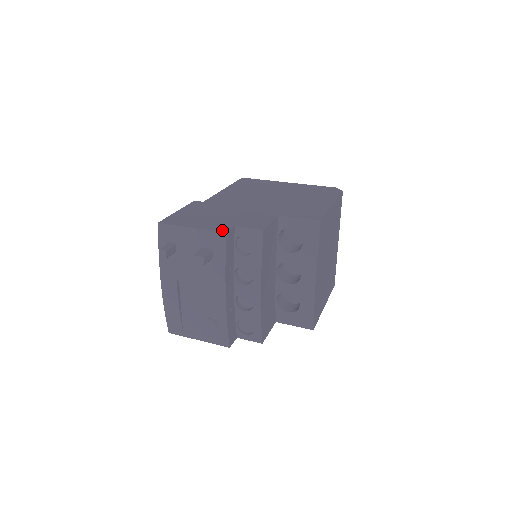
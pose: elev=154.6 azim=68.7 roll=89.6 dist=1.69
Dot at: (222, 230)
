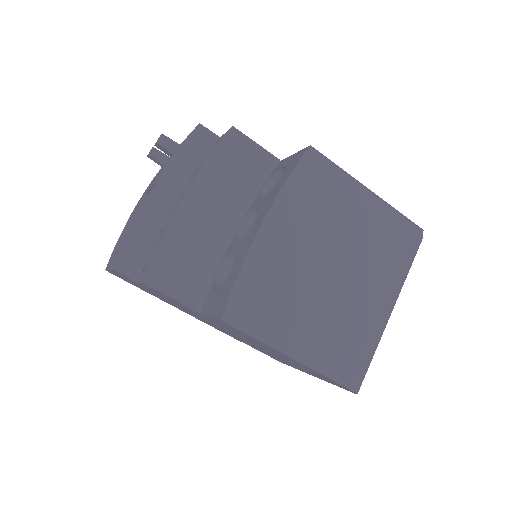
Dot at: occluded
